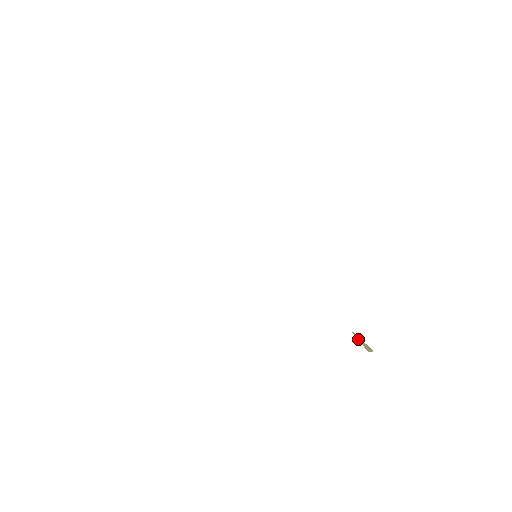
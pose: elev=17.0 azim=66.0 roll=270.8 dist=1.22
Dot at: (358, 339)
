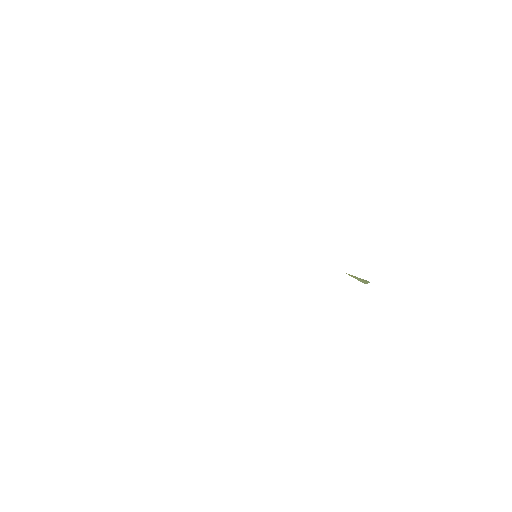
Dot at: occluded
